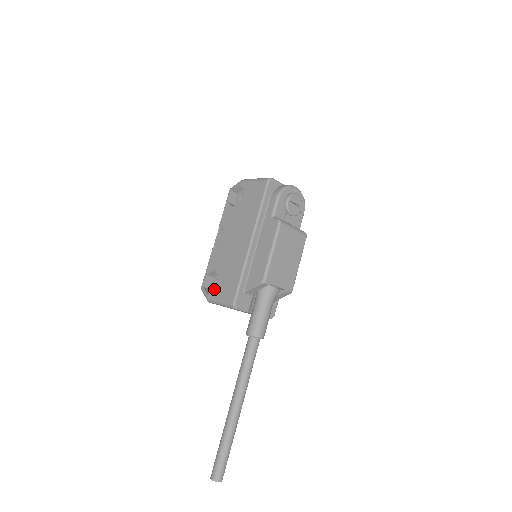
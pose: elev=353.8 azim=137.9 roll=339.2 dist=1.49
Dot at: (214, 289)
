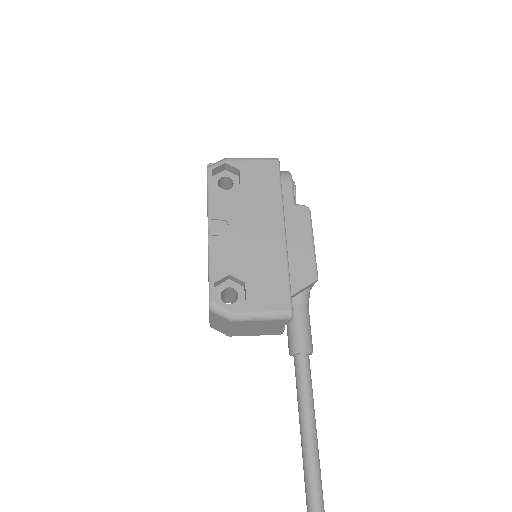
Dot at: (224, 303)
